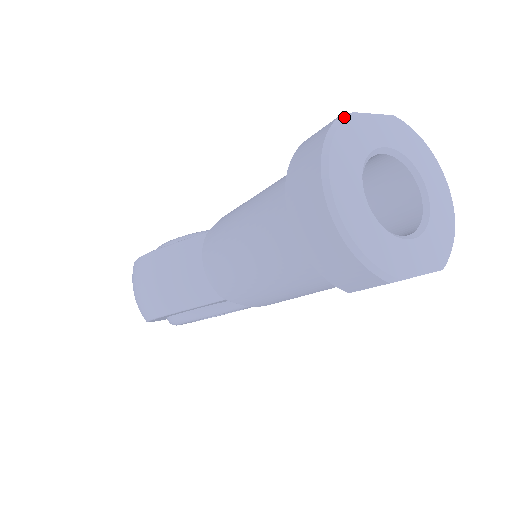
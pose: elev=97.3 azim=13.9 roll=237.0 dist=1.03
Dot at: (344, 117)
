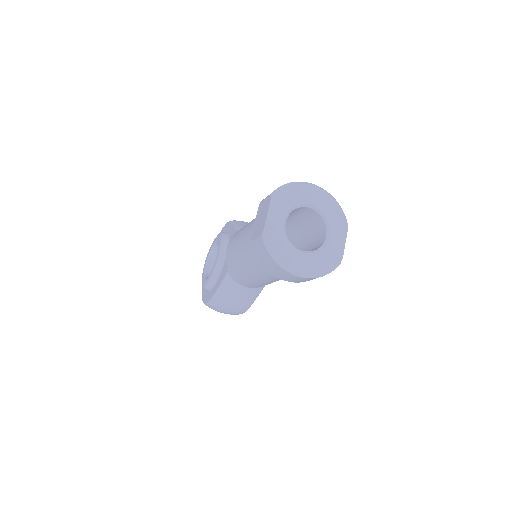
Dot at: (265, 237)
